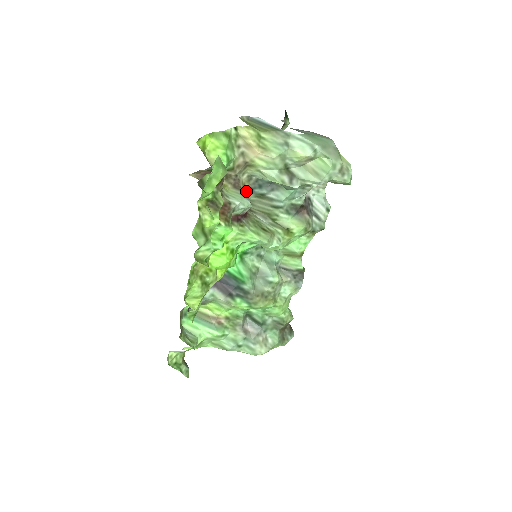
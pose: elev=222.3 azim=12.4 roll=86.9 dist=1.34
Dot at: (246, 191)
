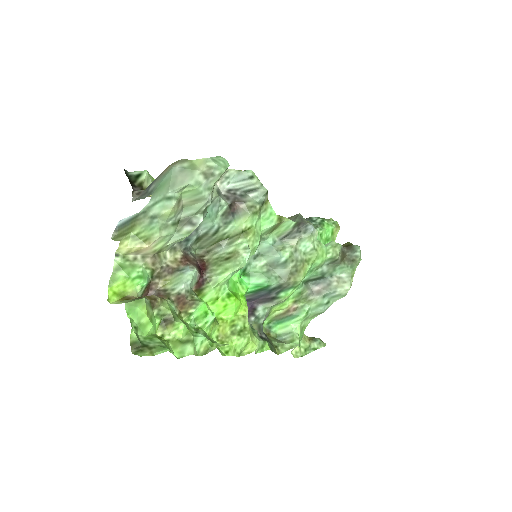
Dot at: (182, 261)
